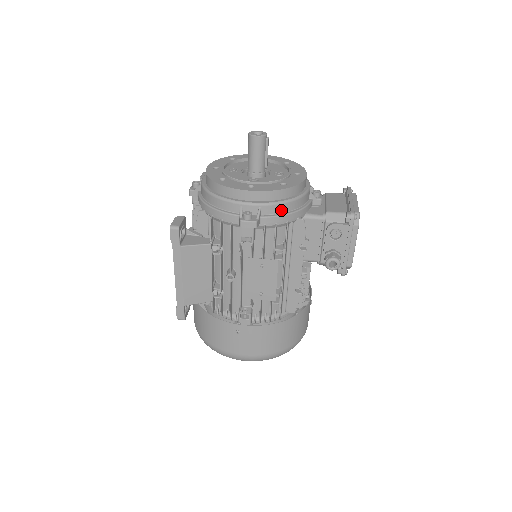
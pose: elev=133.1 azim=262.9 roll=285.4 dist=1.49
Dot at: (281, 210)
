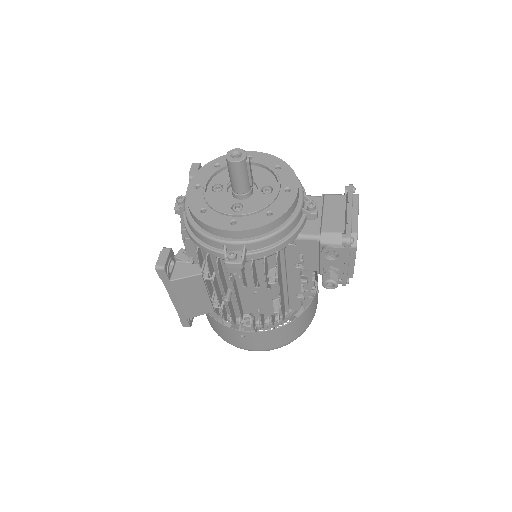
Dot at: (268, 243)
